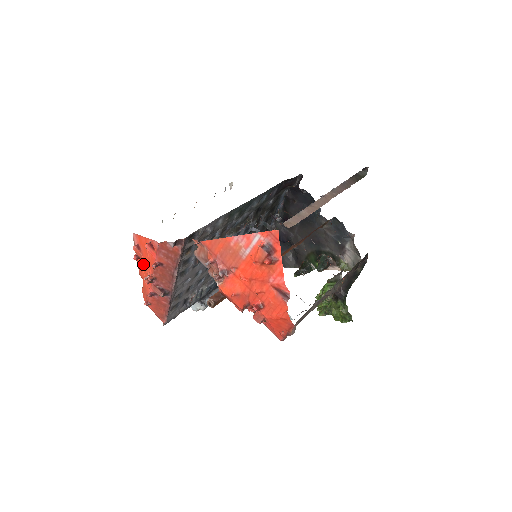
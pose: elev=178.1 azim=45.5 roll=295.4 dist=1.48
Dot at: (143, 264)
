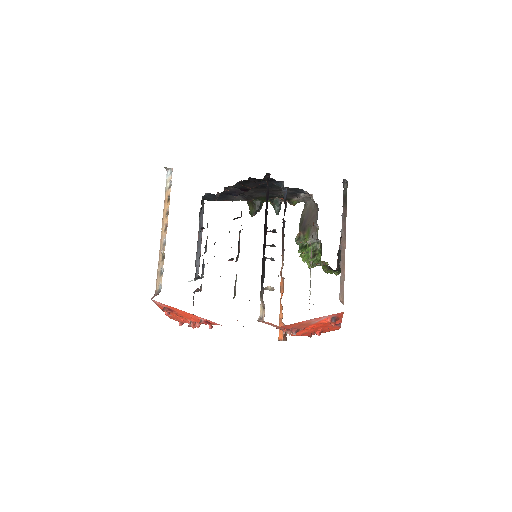
Dot at: (178, 315)
